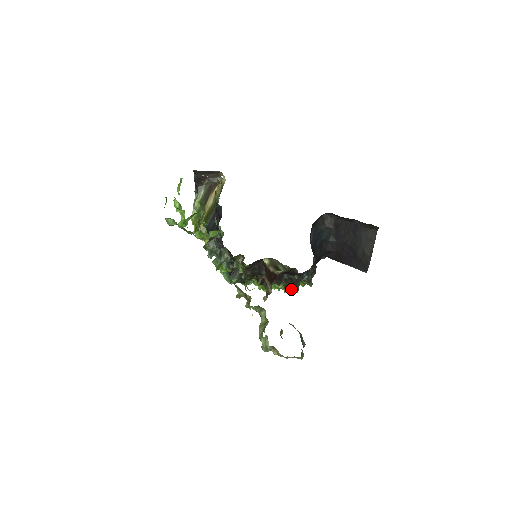
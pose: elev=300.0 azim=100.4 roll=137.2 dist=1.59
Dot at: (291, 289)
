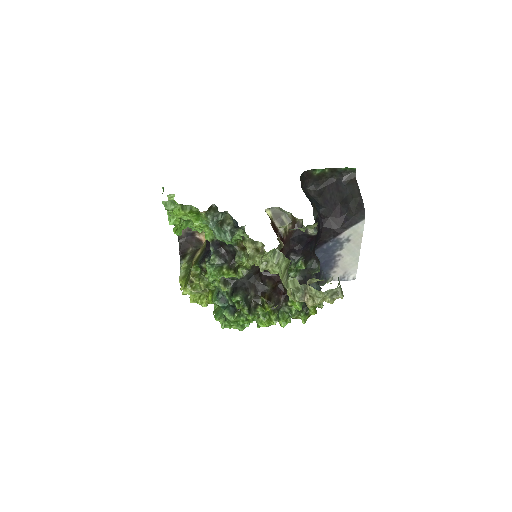
Dot at: (302, 321)
